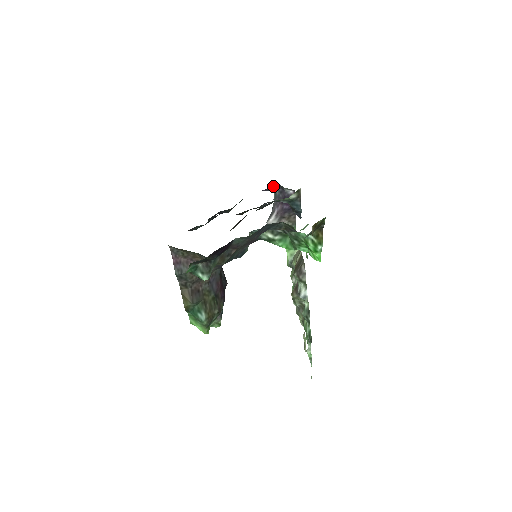
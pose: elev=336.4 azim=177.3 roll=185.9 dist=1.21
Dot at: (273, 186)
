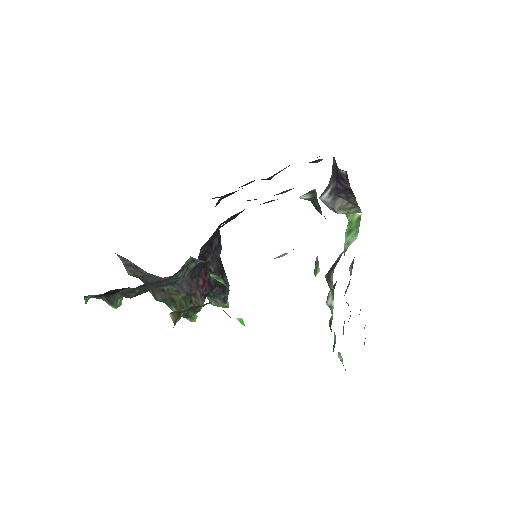
Dot at: (322, 159)
